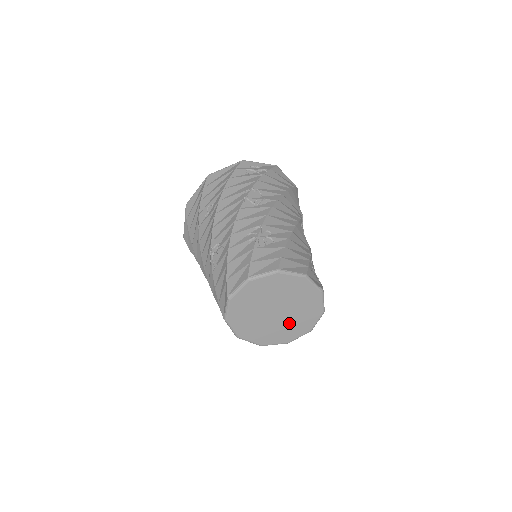
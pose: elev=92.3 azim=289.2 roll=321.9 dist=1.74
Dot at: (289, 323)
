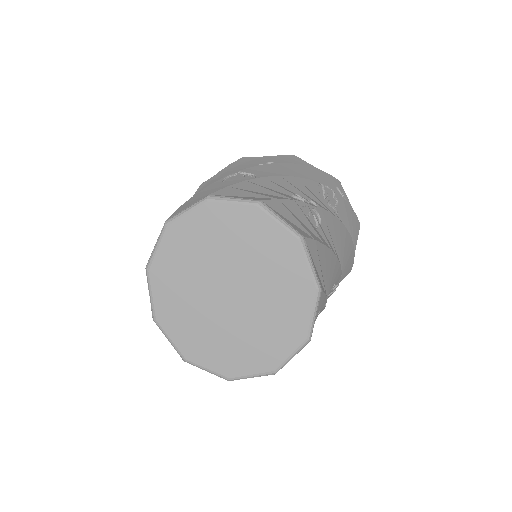
Dot at: (222, 331)
